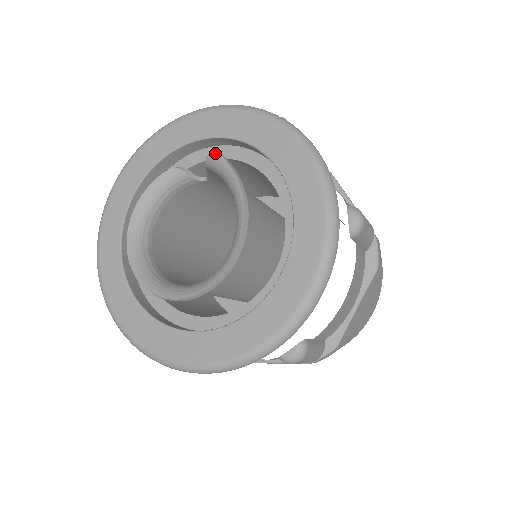
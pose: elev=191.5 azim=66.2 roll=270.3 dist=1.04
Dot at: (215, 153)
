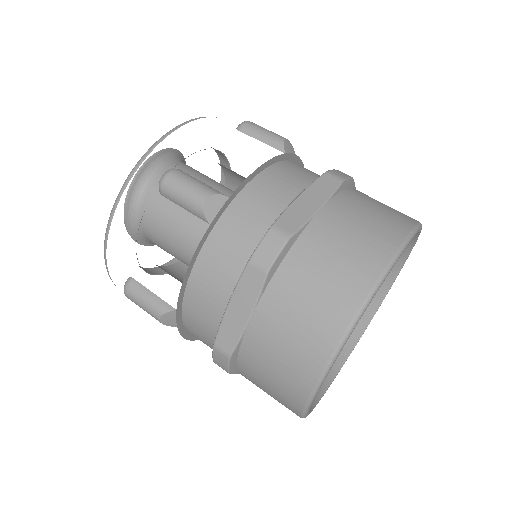
Dot at: occluded
